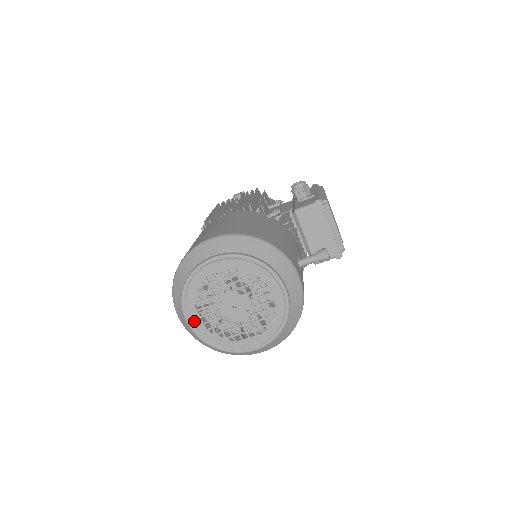
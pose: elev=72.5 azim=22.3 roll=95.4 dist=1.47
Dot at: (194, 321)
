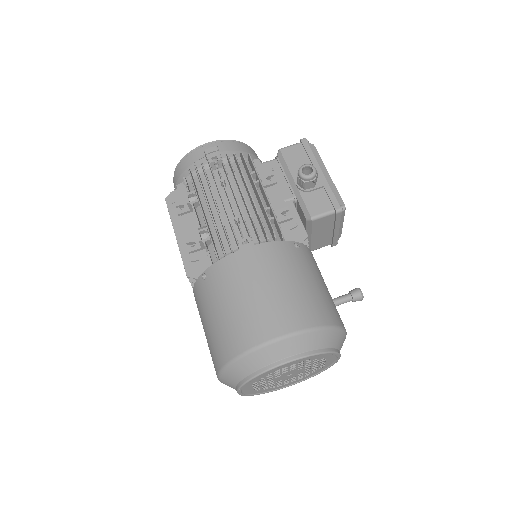
Dot at: (245, 391)
